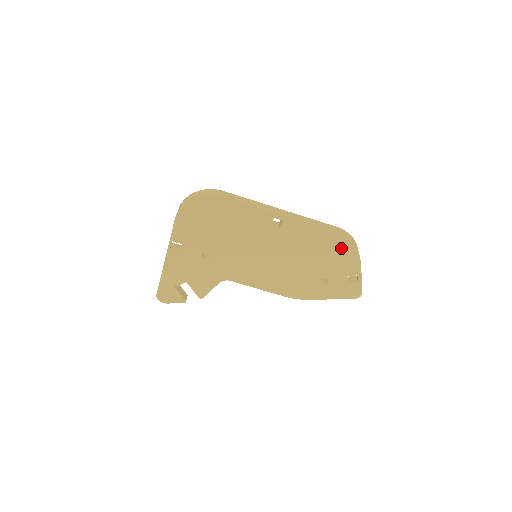
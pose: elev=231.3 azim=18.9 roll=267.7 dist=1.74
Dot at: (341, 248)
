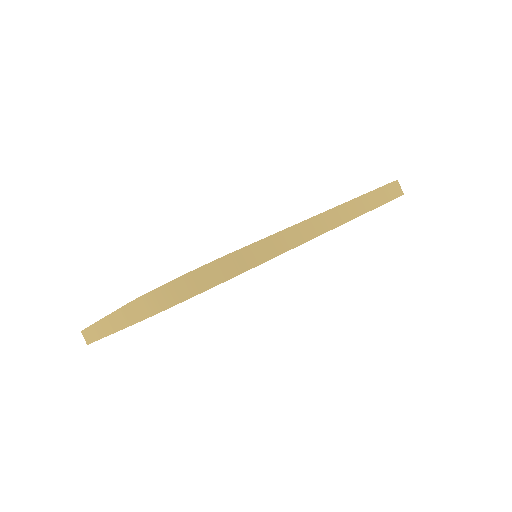
Dot at: occluded
